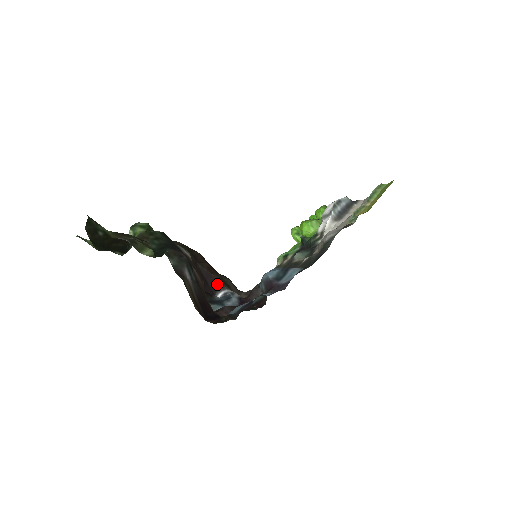
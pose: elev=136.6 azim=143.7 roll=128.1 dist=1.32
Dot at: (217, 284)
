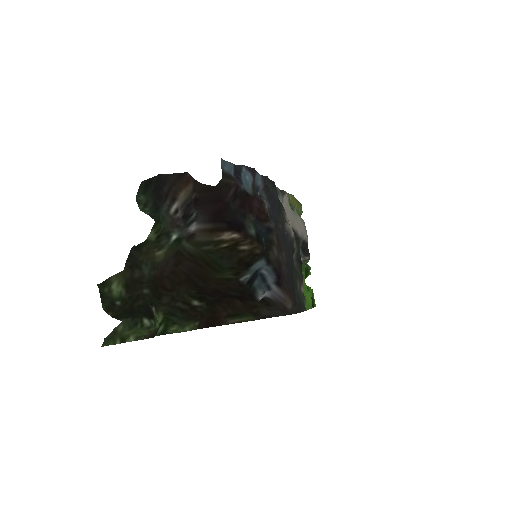
Dot at: occluded
